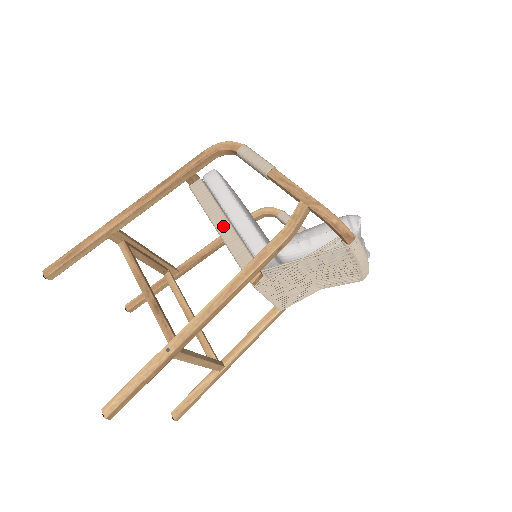
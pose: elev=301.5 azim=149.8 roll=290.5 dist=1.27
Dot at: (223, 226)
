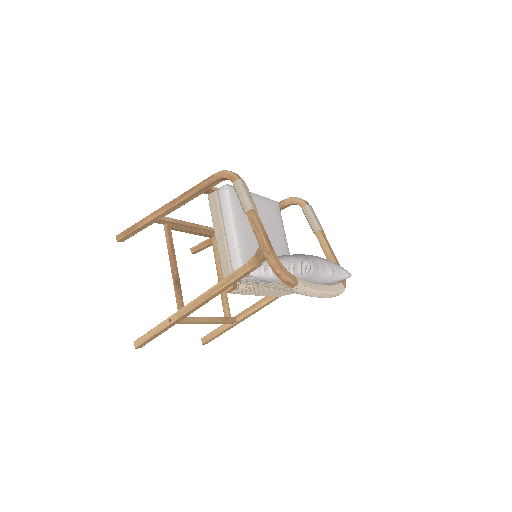
Dot at: (220, 239)
